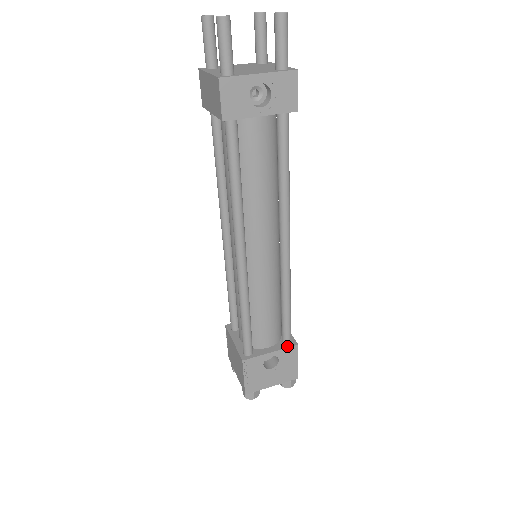
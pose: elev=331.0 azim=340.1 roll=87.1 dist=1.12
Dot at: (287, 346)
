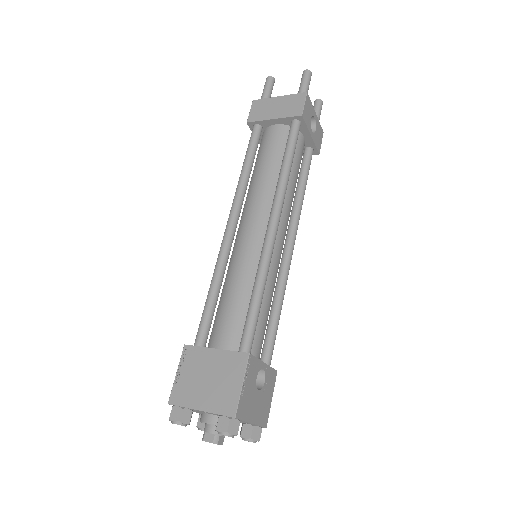
Dot at: (271, 367)
